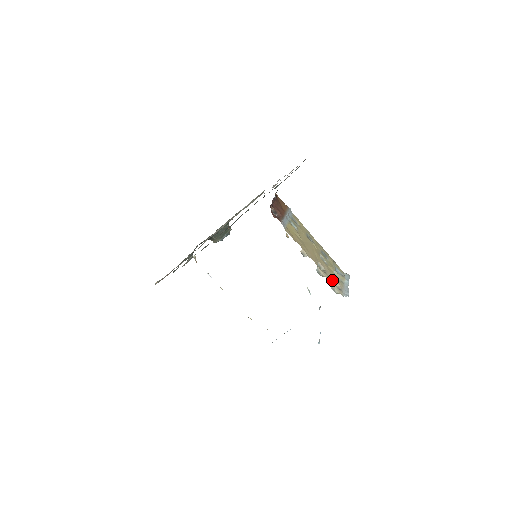
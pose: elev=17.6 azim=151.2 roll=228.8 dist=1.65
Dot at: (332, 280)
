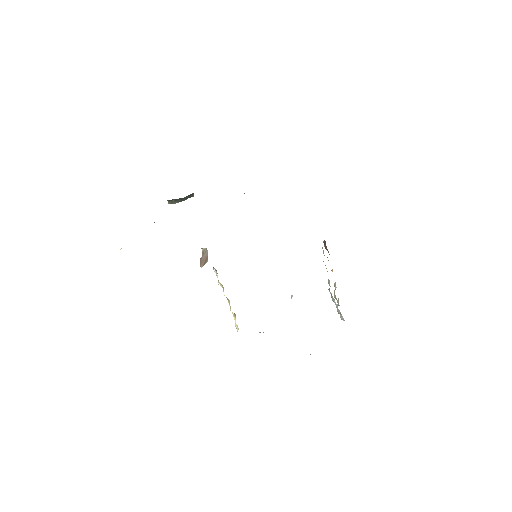
Dot at: occluded
